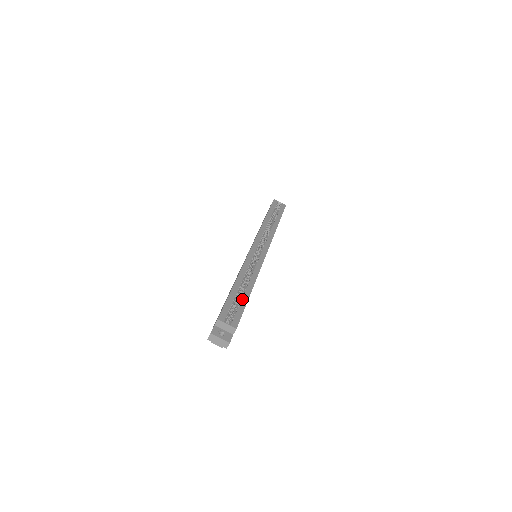
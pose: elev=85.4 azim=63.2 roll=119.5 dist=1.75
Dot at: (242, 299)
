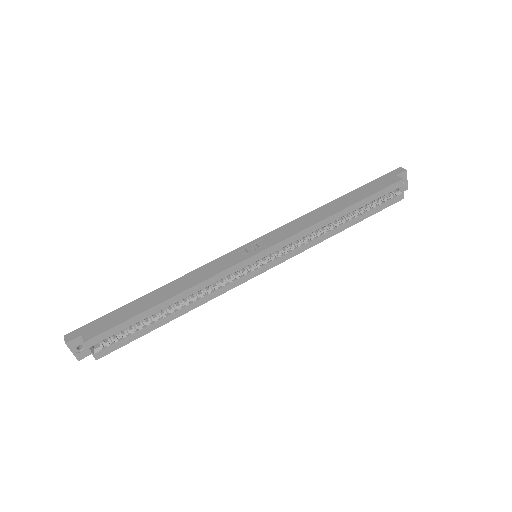
Dot at: (148, 326)
